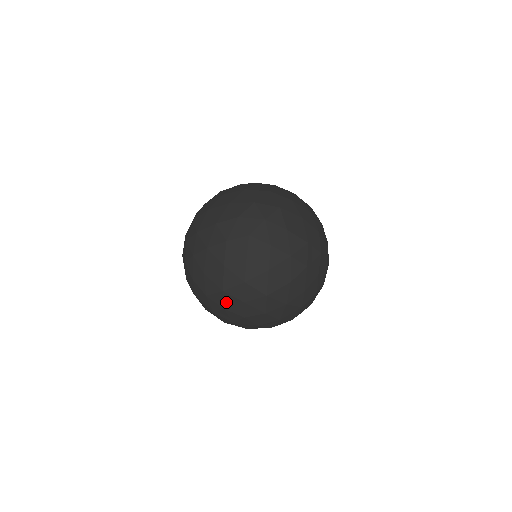
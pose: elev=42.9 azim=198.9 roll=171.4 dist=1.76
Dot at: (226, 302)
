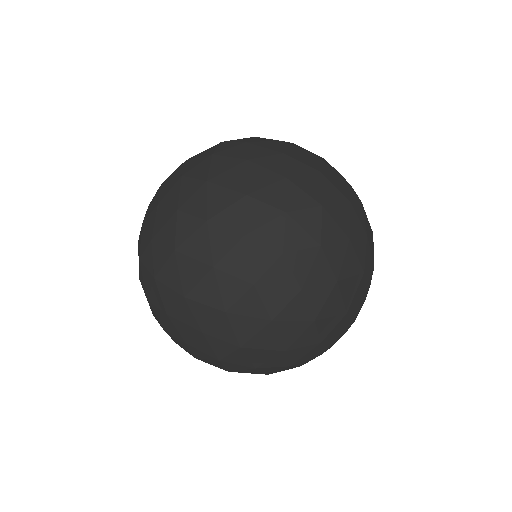
Dot at: (333, 331)
